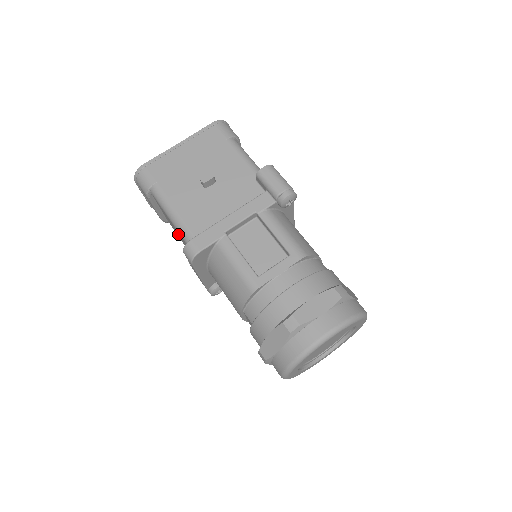
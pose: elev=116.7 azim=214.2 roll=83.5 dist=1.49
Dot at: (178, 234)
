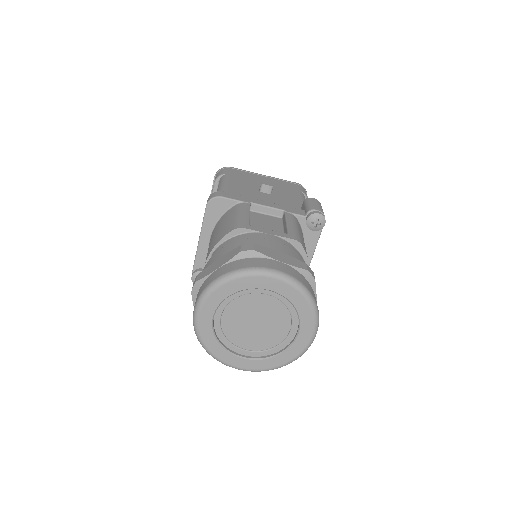
Dot at: occluded
